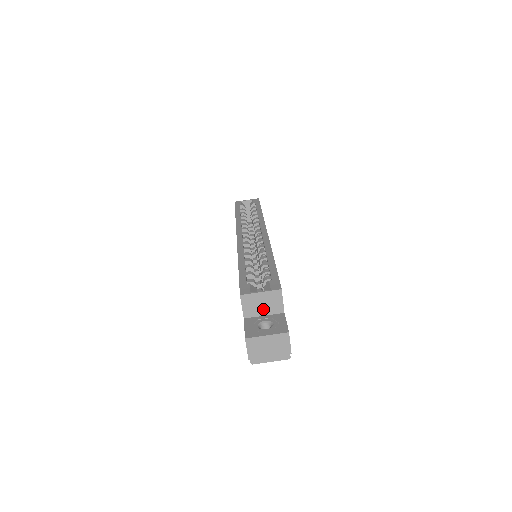
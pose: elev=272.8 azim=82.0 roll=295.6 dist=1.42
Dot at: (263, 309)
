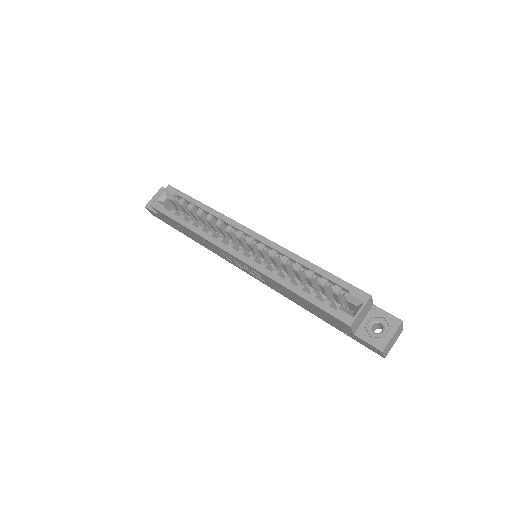
Dot at: (363, 317)
